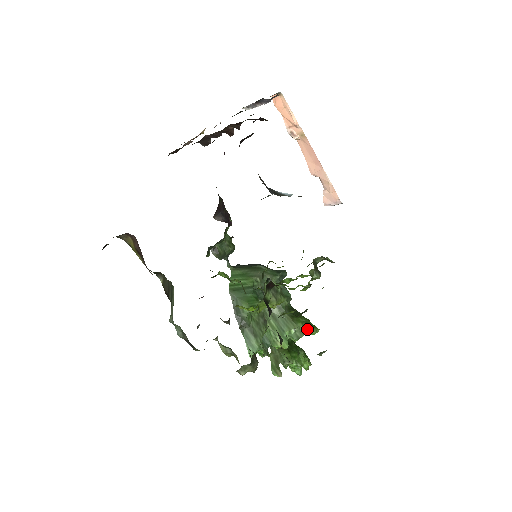
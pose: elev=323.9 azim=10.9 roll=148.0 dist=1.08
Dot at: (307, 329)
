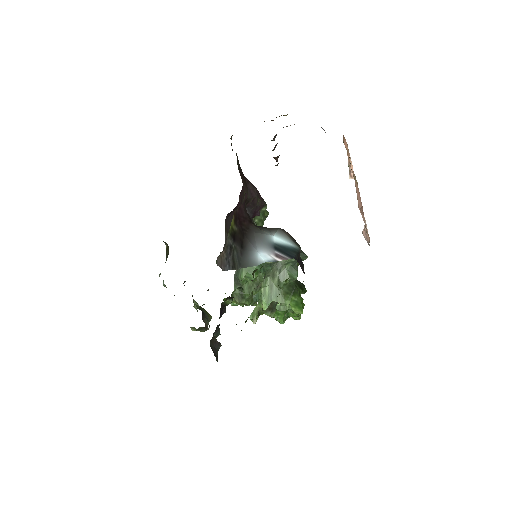
Dot at: (292, 308)
